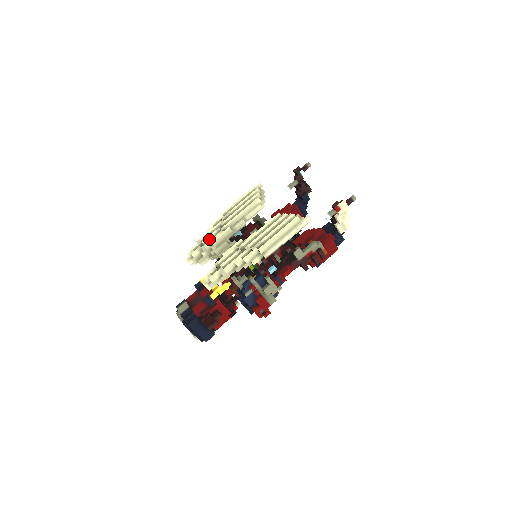
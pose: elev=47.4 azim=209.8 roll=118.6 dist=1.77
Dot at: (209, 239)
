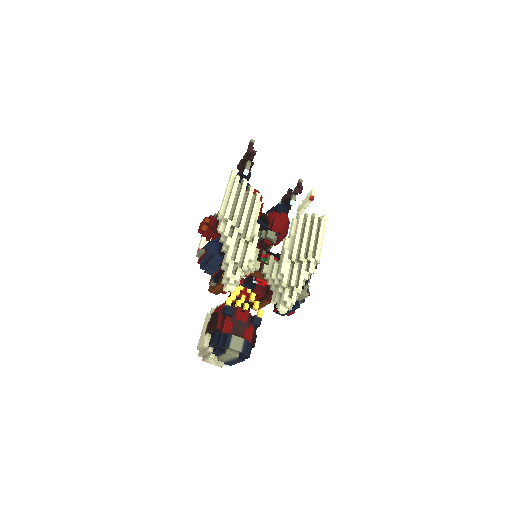
Dot at: (240, 255)
